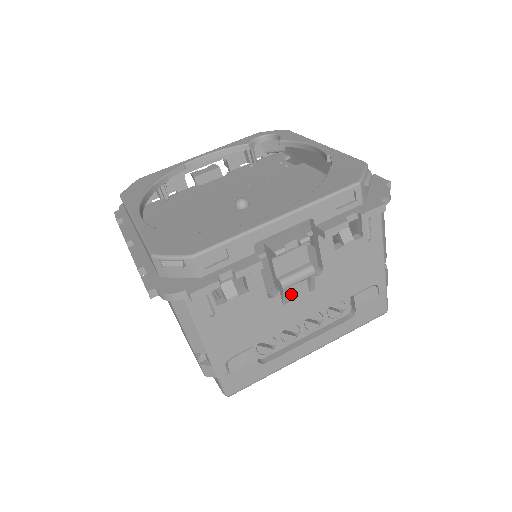
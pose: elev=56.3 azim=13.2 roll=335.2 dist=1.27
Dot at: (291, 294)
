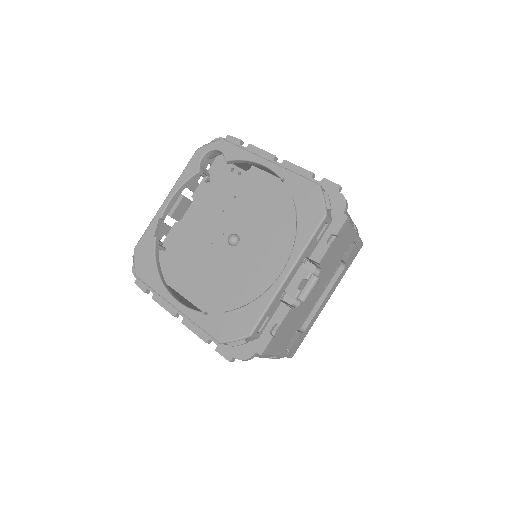
Dot at: occluded
